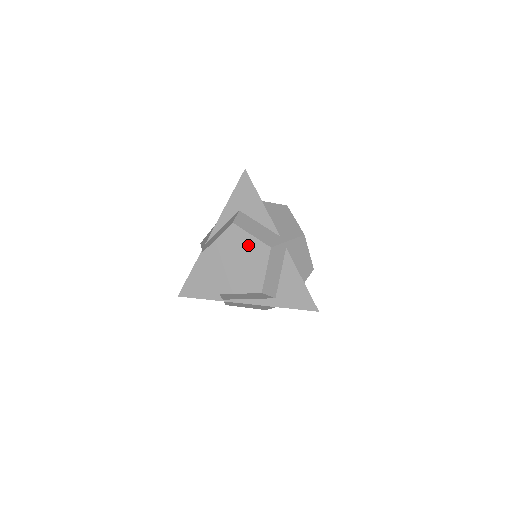
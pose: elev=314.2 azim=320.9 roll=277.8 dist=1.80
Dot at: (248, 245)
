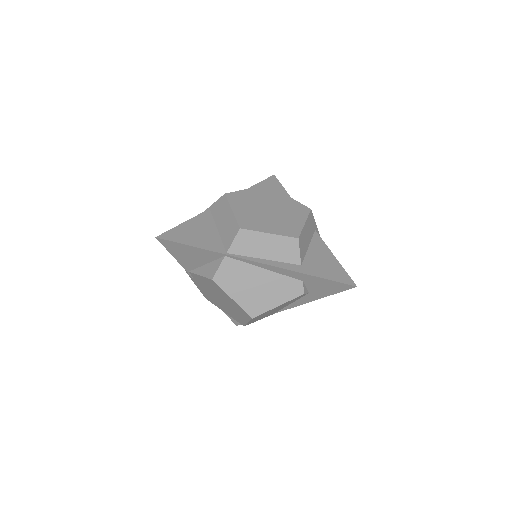
Dot at: (284, 202)
